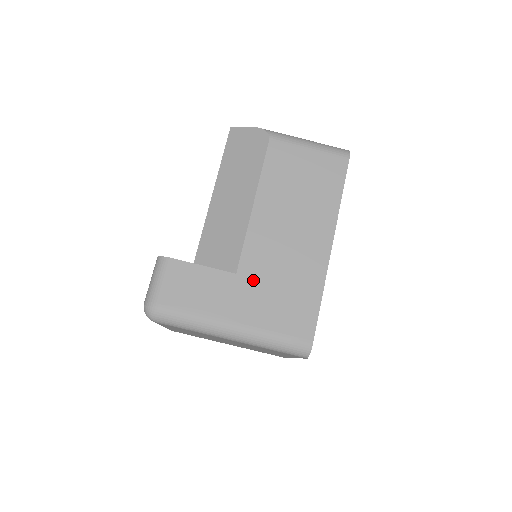
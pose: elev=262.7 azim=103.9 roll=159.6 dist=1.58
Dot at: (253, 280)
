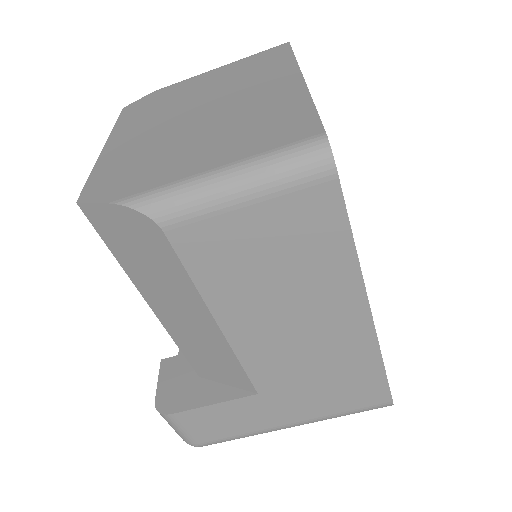
Dot at: (283, 390)
